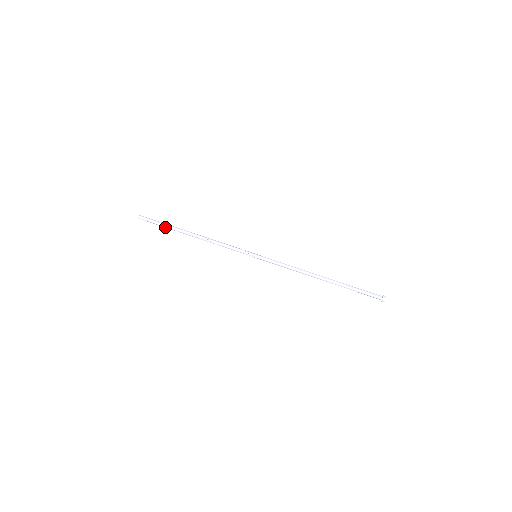
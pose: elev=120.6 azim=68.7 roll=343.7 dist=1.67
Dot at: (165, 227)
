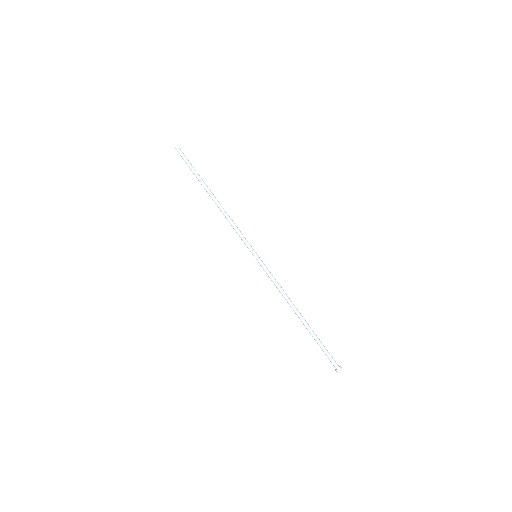
Dot at: (194, 174)
